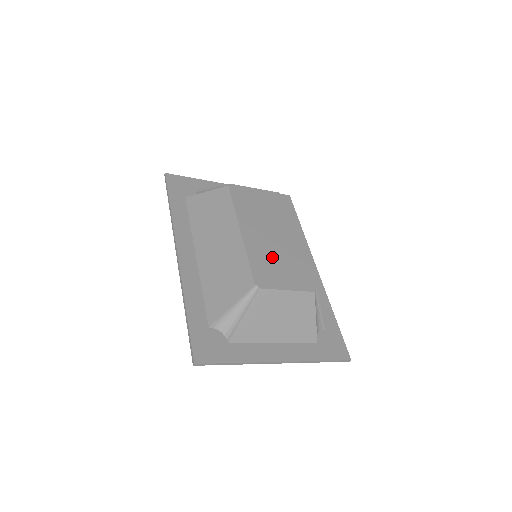
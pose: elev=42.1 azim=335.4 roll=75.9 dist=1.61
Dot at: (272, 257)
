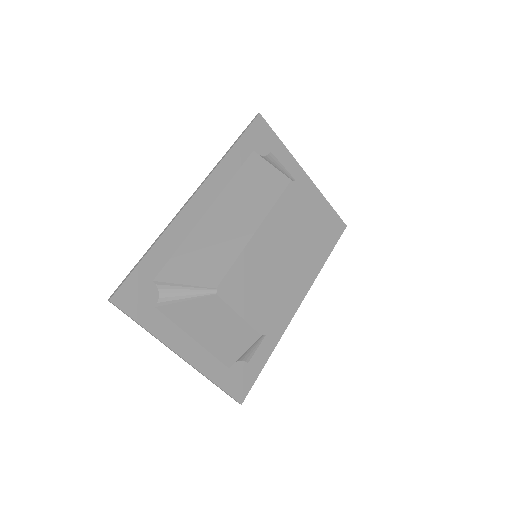
Dot at: (258, 276)
